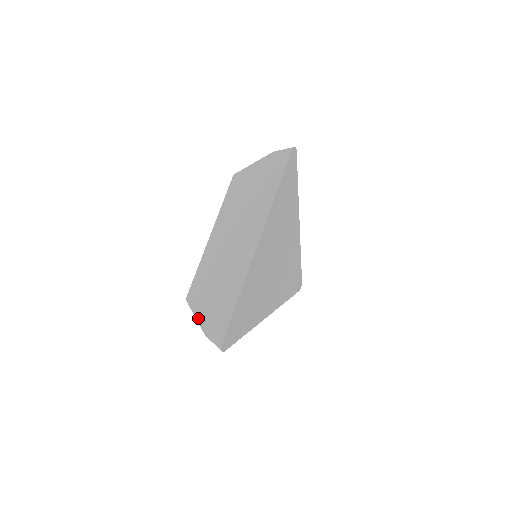
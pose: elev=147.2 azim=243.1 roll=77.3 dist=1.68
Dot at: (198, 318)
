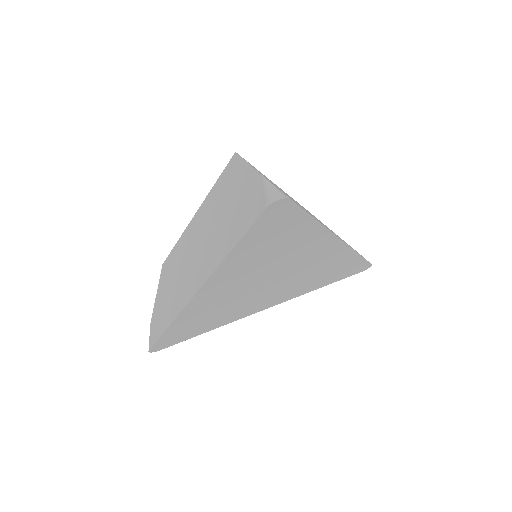
Dot at: (156, 299)
